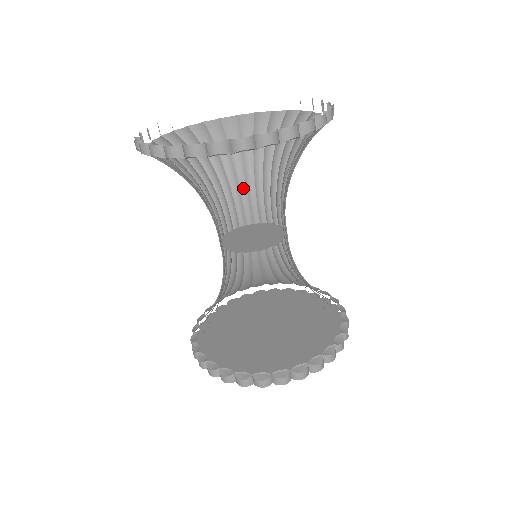
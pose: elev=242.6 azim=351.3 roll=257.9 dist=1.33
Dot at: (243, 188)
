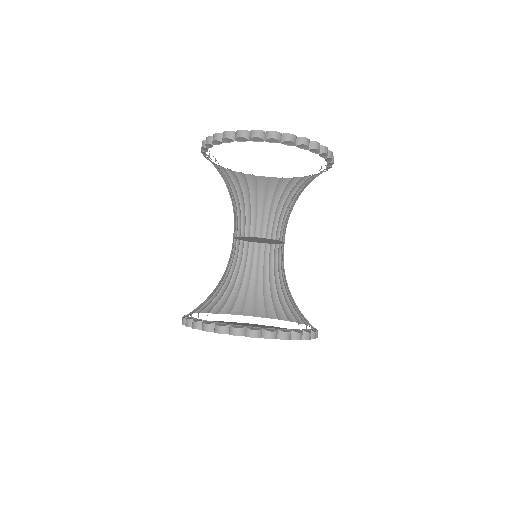
Dot at: (281, 216)
